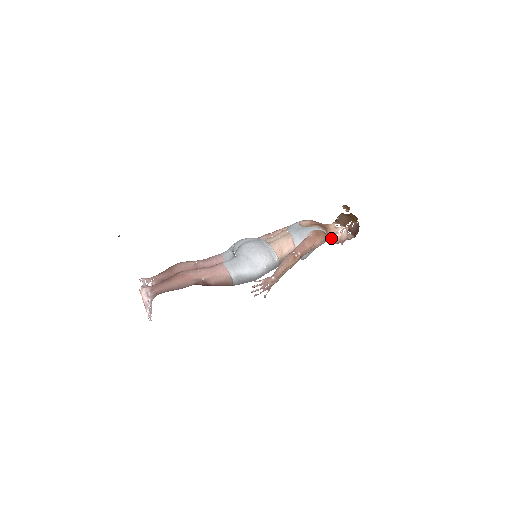
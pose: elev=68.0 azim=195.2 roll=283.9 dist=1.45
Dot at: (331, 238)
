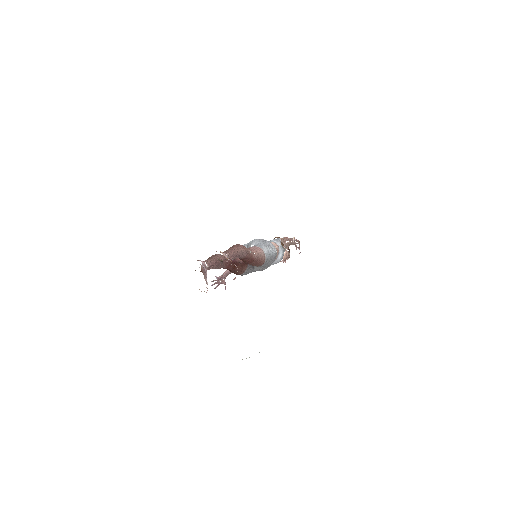
Dot at: occluded
